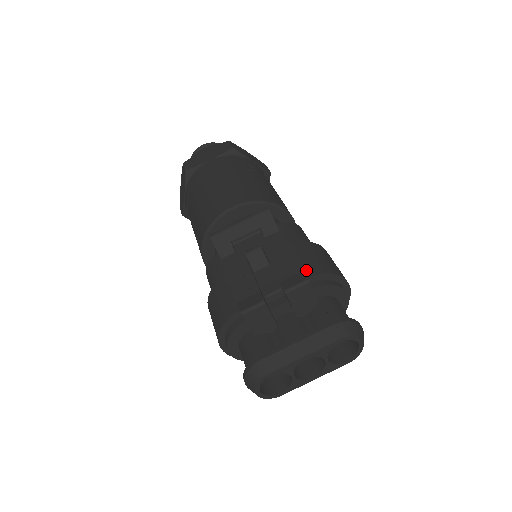
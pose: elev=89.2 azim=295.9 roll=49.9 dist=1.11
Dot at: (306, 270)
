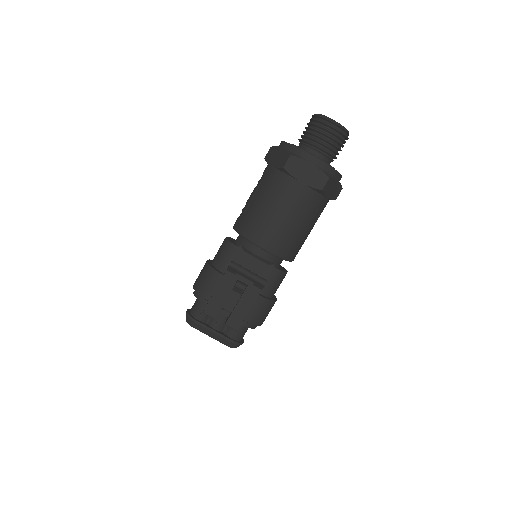
Dot at: (248, 316)
